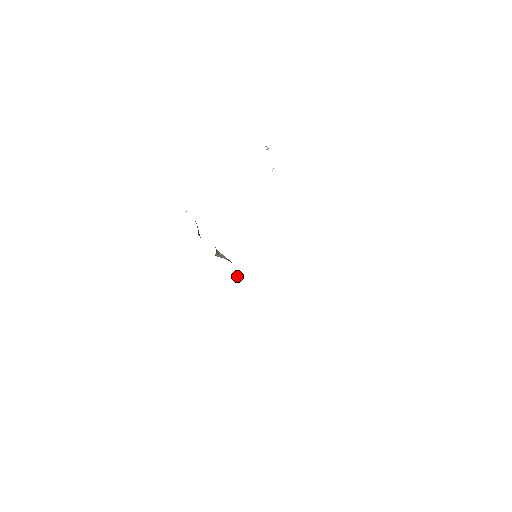
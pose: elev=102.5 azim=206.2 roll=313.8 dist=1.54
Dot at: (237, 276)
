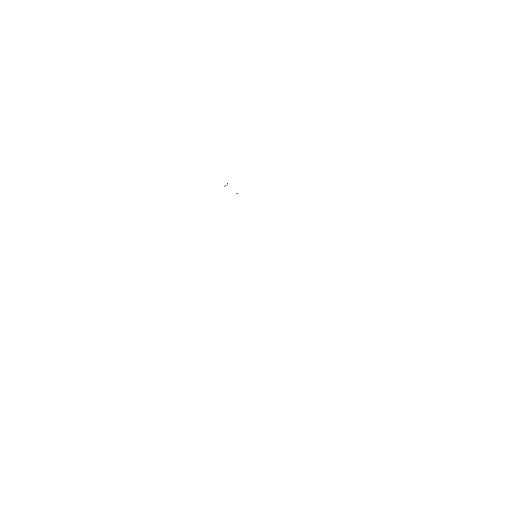
Dot at: occluded
